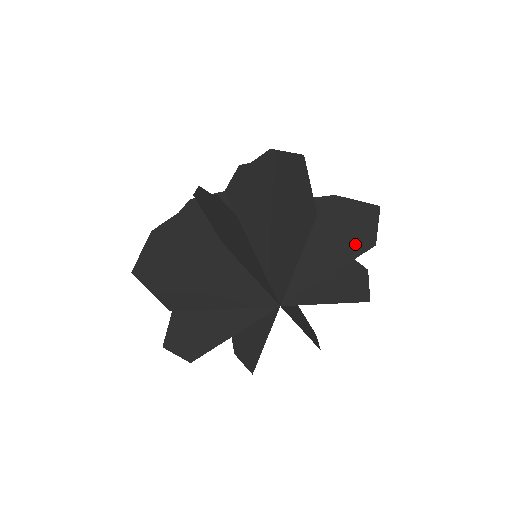
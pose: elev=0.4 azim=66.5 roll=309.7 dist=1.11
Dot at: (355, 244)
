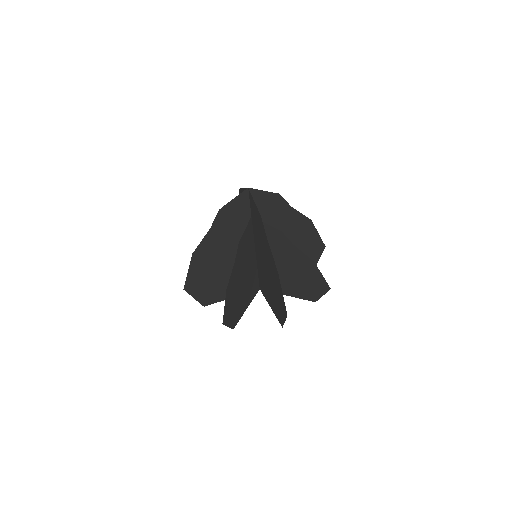
Dot at: (307, 294)
